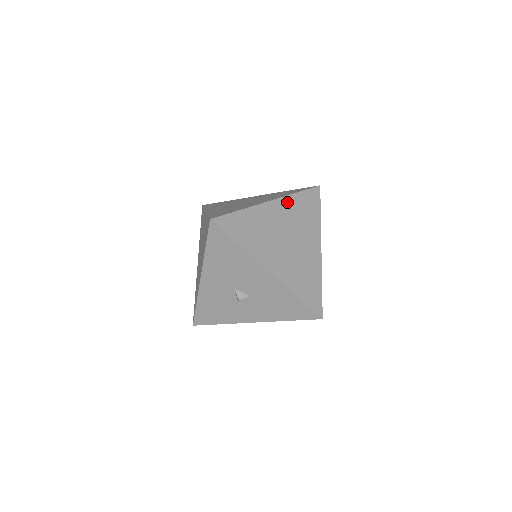
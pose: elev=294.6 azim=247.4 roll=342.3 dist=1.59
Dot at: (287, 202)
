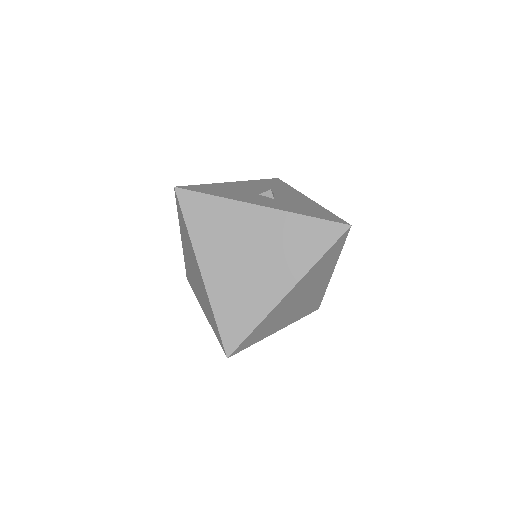
Dot at: (307, 277)
